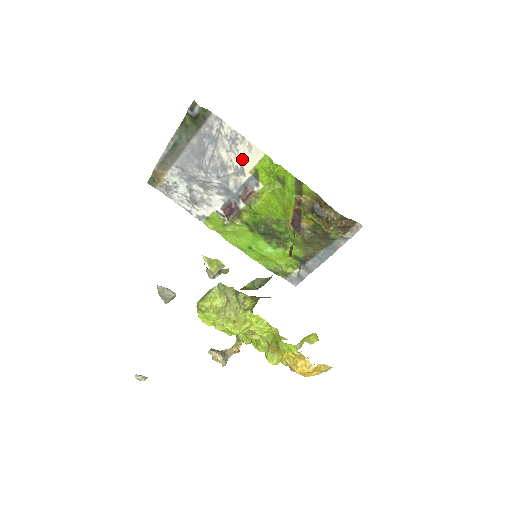
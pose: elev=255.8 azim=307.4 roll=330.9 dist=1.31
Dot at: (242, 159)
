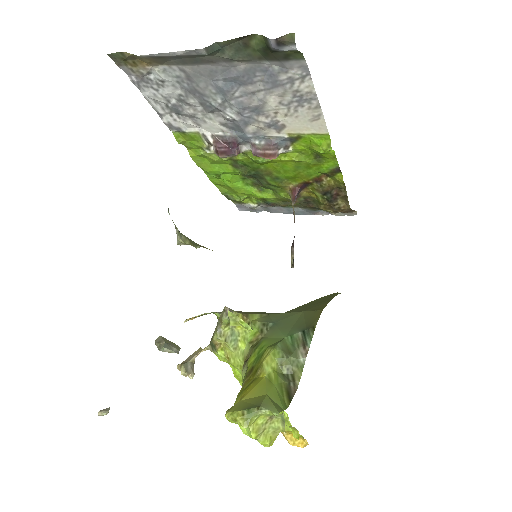
Dot at: (293, 120)
